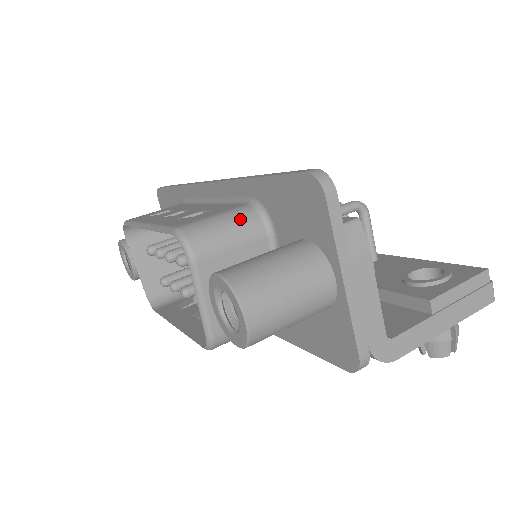
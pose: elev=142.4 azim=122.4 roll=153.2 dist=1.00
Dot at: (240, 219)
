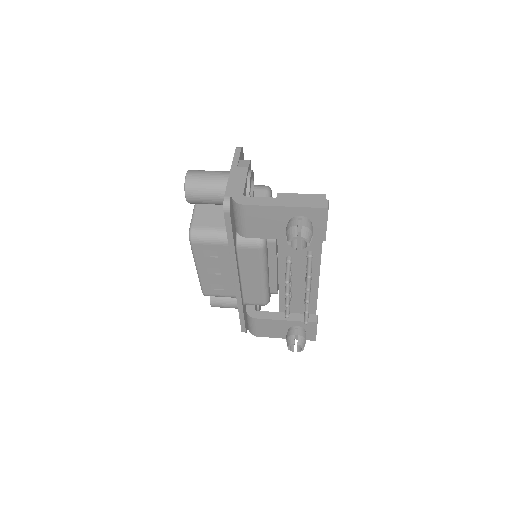
Dot at: occluded
